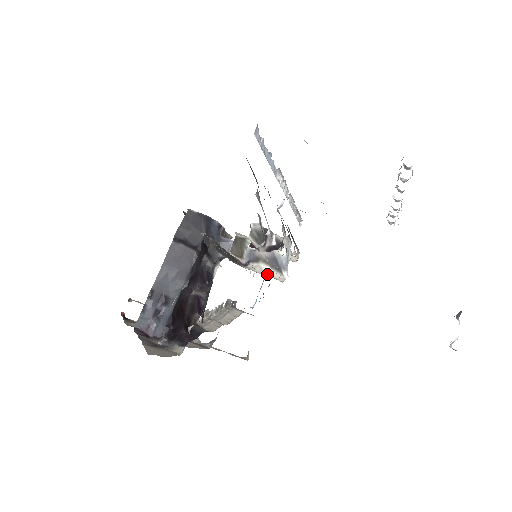
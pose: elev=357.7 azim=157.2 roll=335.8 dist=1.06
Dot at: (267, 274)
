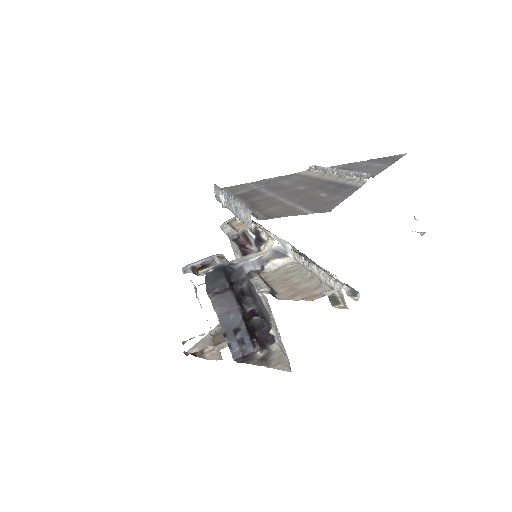
Dot at: (280, 264)
